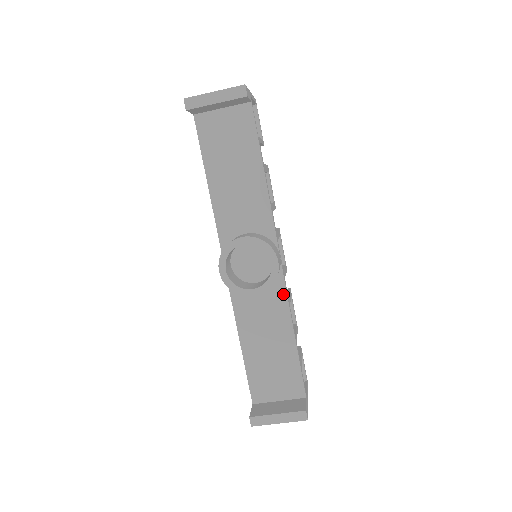
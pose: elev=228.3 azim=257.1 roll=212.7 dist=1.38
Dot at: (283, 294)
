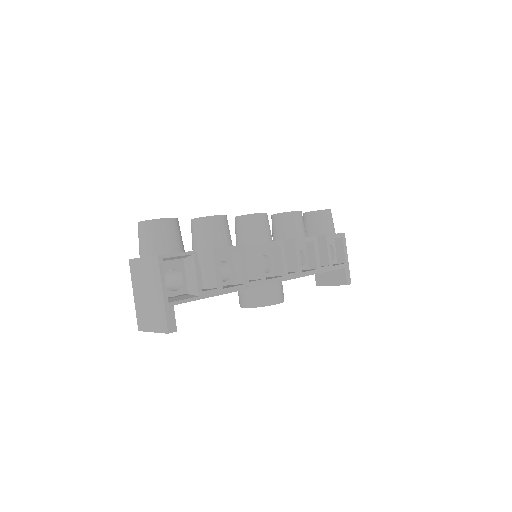
Dot at: occluded
